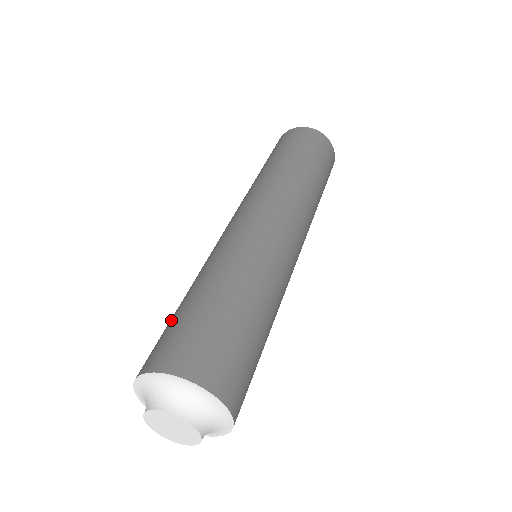
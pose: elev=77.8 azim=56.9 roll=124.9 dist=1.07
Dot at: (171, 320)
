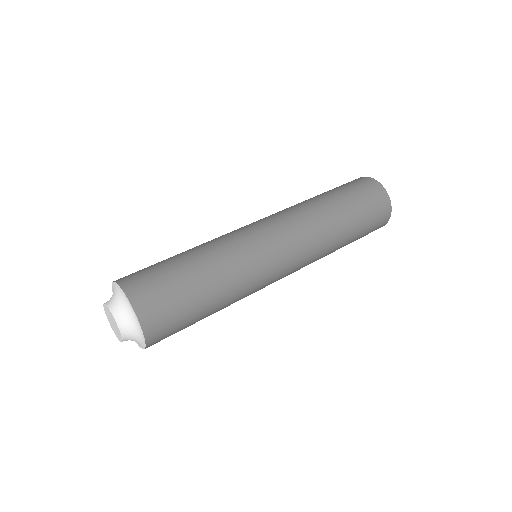
Dot at: occluded
